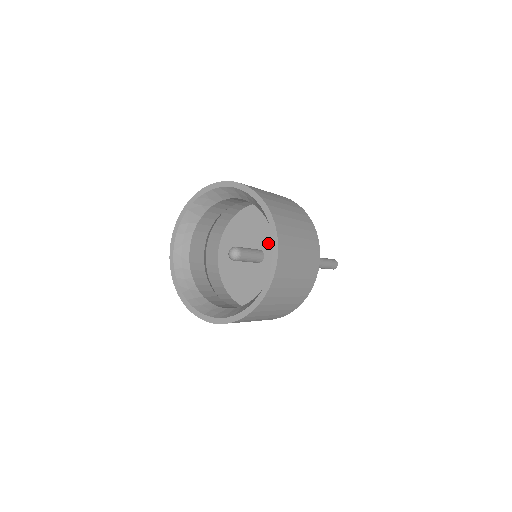
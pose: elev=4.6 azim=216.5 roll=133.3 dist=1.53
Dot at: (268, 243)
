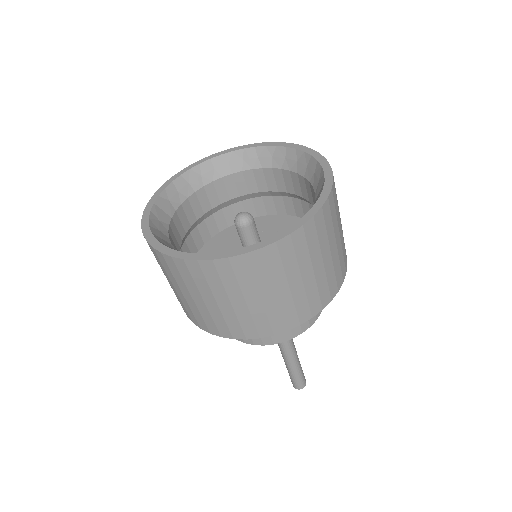
Dot at: occluded
